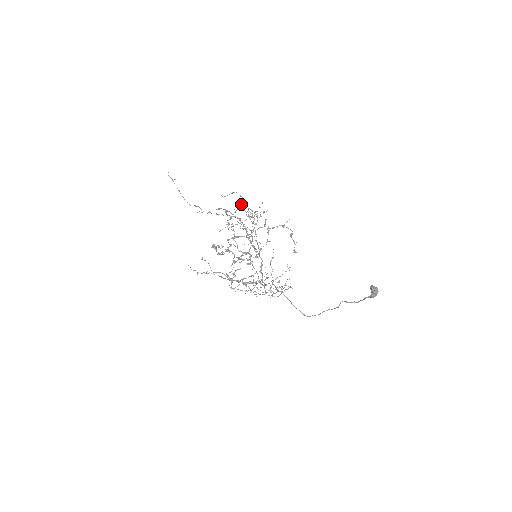
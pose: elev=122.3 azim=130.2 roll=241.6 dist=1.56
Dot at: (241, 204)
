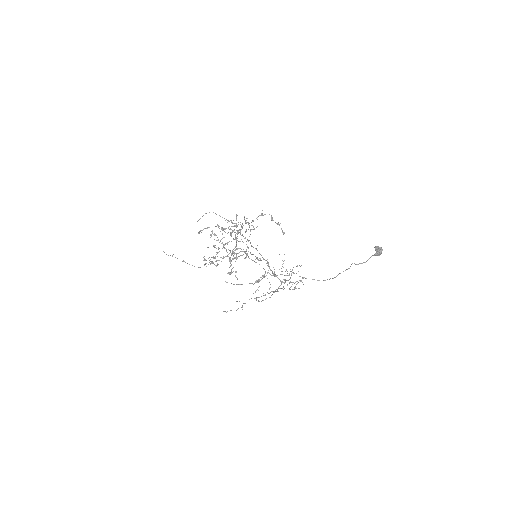
Dot at: (229, 229)
